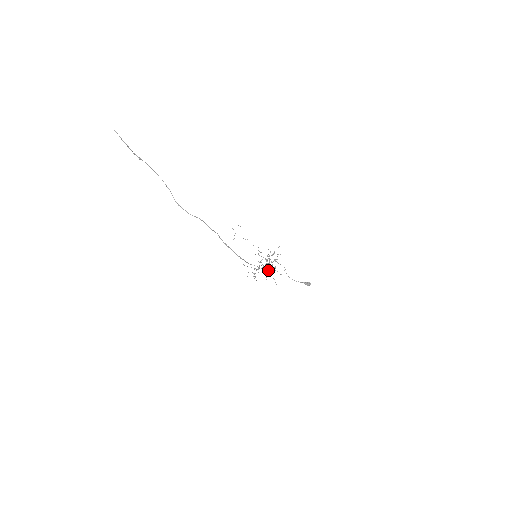
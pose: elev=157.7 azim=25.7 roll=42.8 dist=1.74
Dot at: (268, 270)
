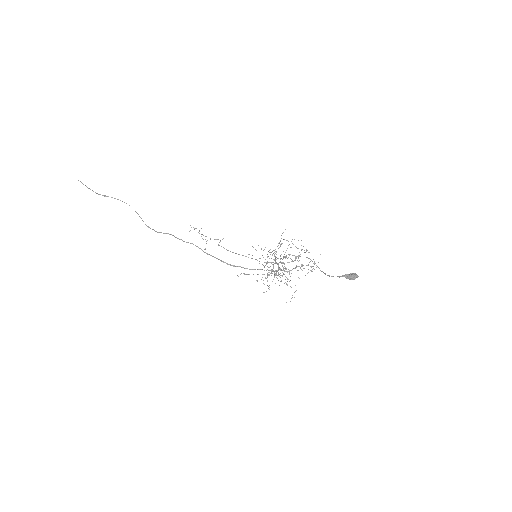
Dot at: (302, 270)
